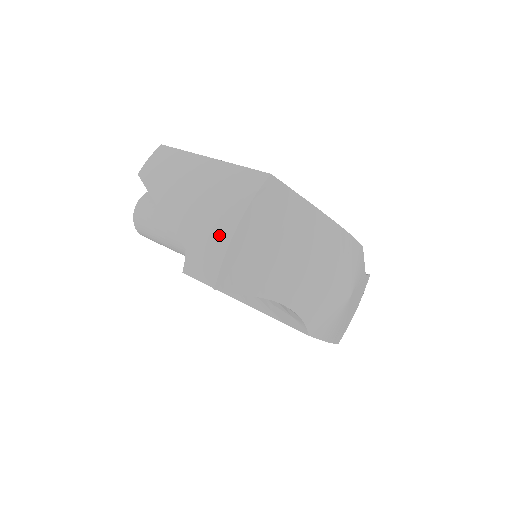
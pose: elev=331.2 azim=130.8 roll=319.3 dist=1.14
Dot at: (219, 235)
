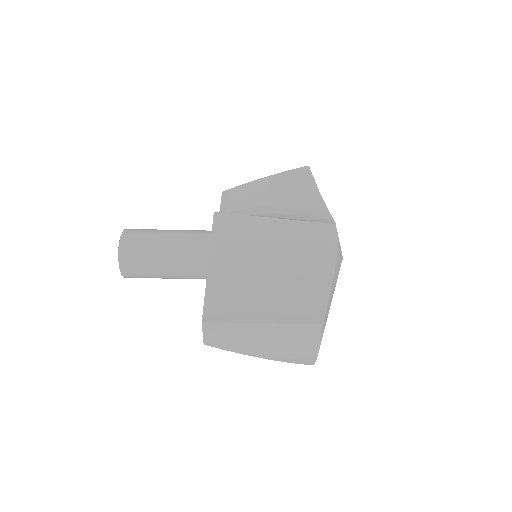
Dot at: (307, 357)
